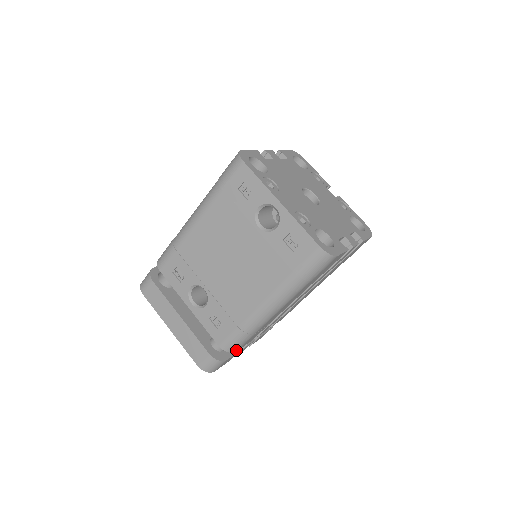
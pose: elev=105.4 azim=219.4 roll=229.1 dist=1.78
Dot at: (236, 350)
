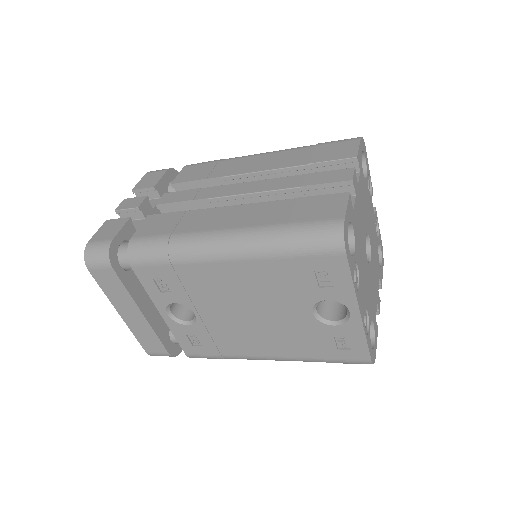
Dot at: occluded
